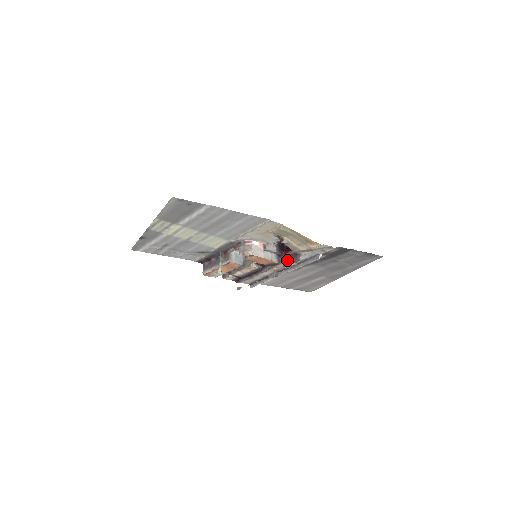
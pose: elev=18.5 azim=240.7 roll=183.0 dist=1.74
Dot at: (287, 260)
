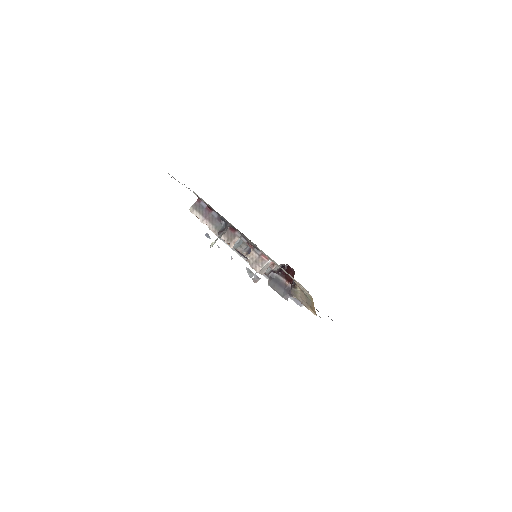
Dot at: (277, 283)
